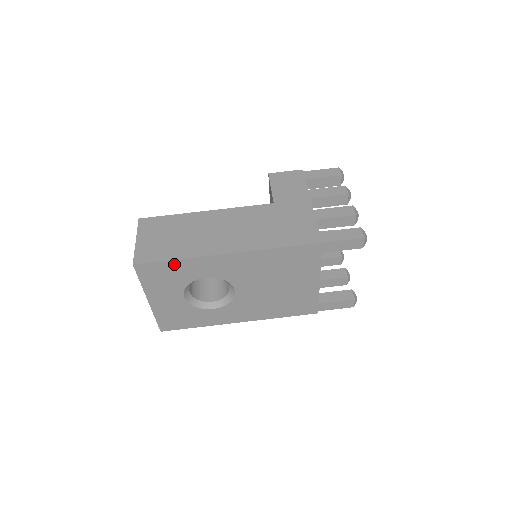
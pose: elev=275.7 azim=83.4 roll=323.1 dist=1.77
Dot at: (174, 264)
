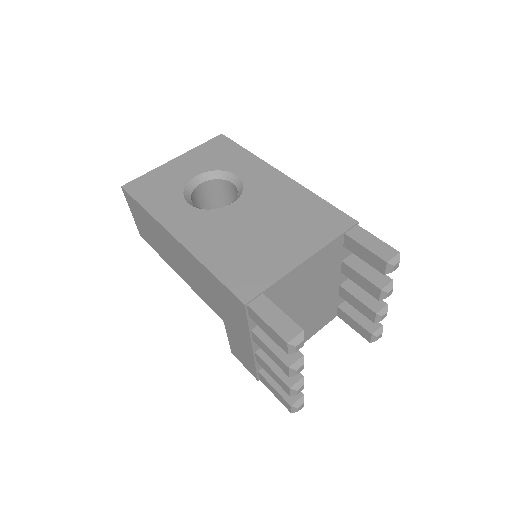
Dot at: (240, 152)
